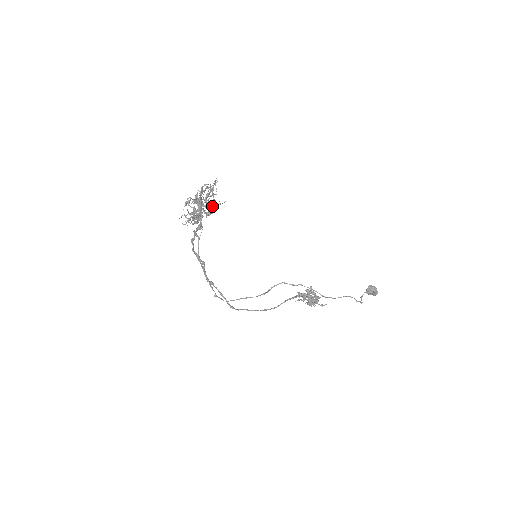
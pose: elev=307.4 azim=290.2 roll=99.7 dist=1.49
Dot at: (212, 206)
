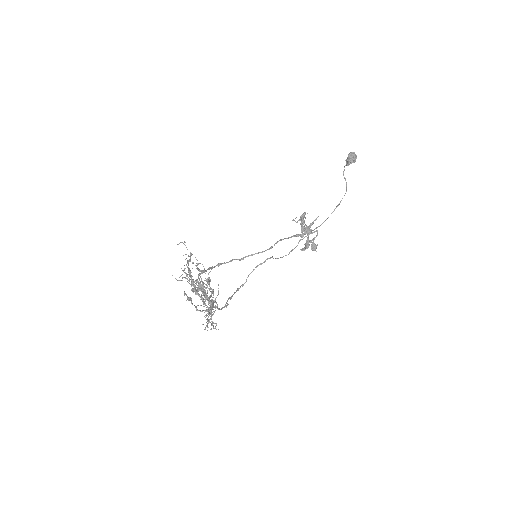
Dot at: (213, 290)
